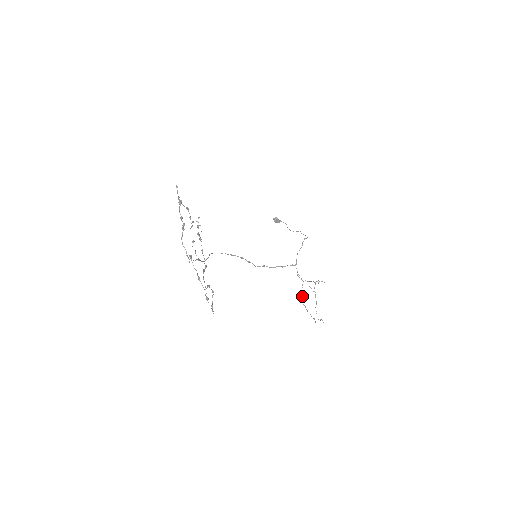
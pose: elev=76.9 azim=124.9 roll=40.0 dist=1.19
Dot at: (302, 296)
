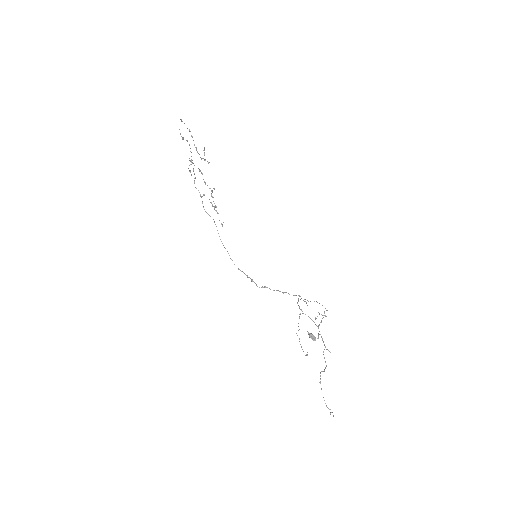
Dot at: occluded
